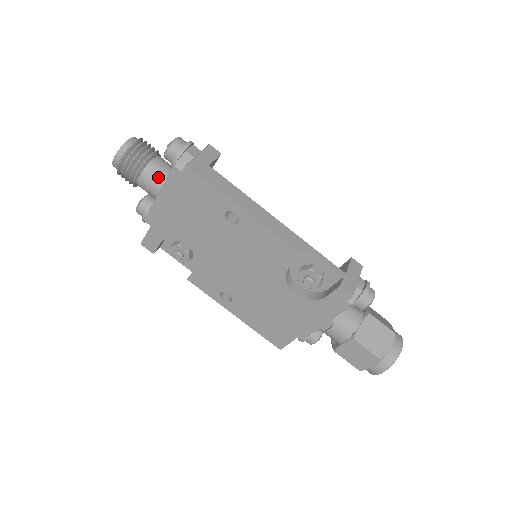
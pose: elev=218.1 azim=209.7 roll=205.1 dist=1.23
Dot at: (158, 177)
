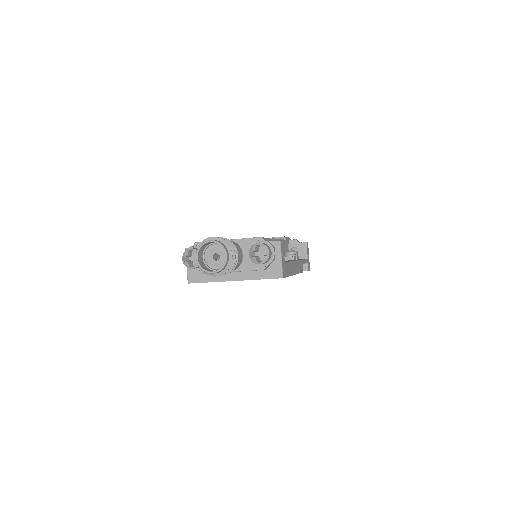
Dot at: (237, 266)
